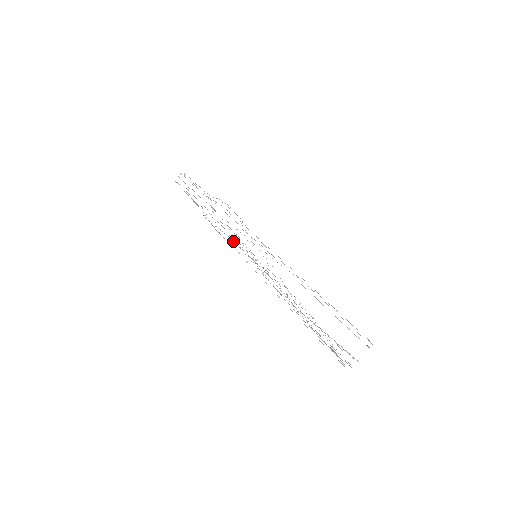
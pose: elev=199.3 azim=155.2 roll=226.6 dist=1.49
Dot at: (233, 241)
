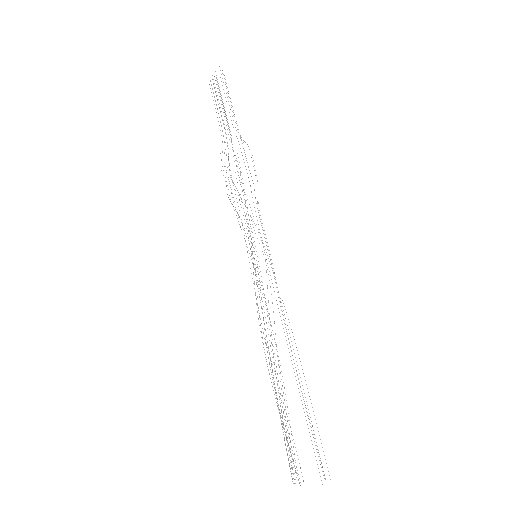
Dot at: occluded
